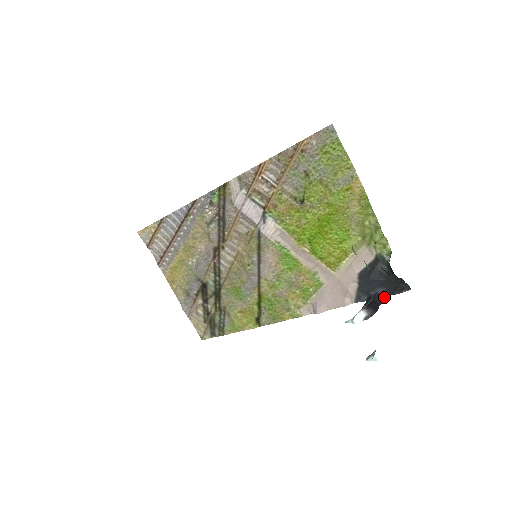
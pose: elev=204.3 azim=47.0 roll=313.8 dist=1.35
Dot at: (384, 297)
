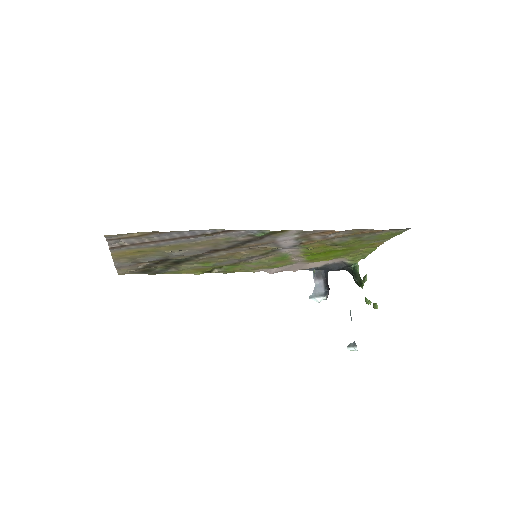
Dot at: occluded
